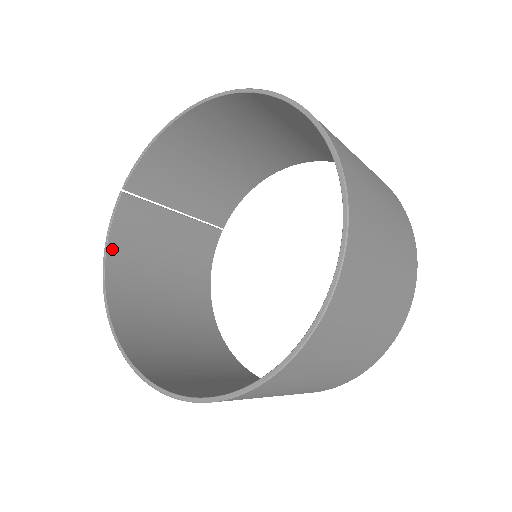
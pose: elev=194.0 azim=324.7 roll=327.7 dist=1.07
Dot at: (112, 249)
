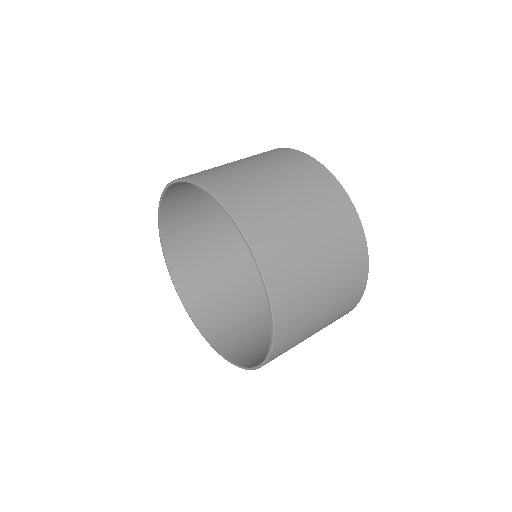
Dot at: (167, 194)
